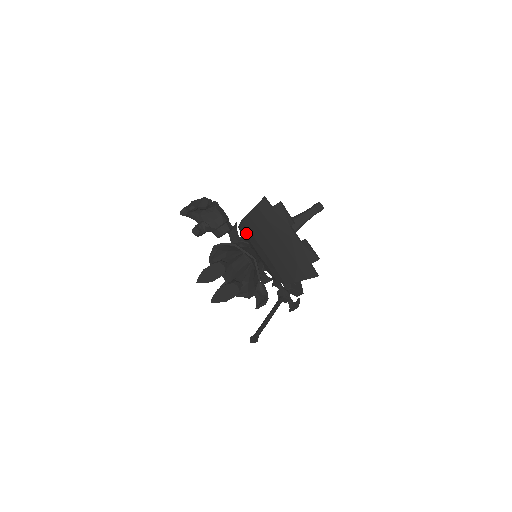
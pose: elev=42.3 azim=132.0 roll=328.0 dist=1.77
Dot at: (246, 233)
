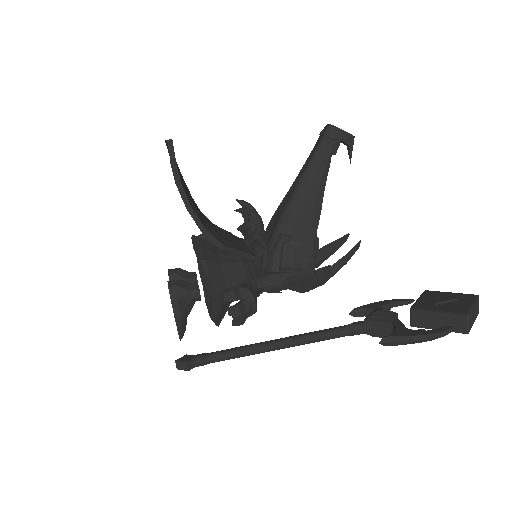
Dot at: occluded
